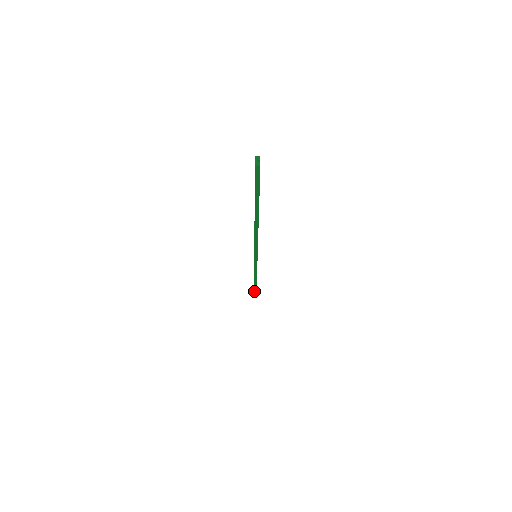
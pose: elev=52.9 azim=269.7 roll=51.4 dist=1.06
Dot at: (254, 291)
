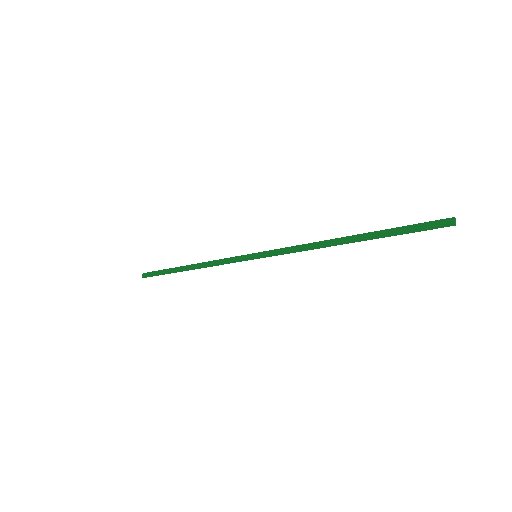
Dot at: (149, 275)
